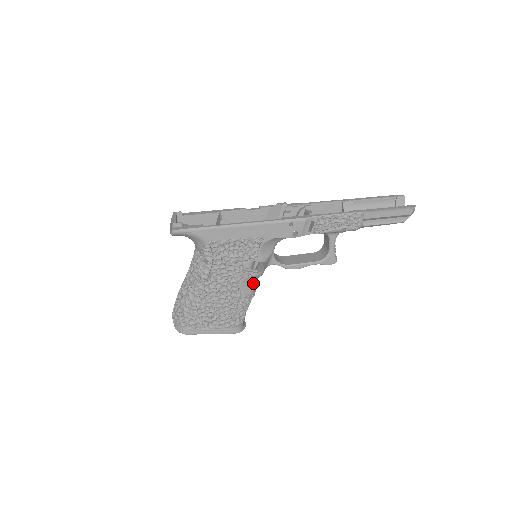
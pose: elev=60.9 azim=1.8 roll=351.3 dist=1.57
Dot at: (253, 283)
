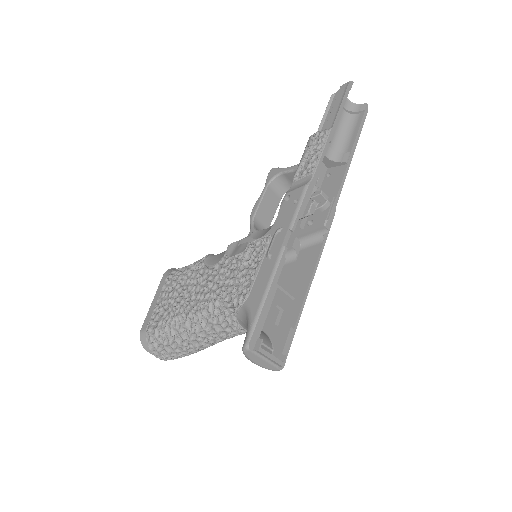
Dot at: occluded
